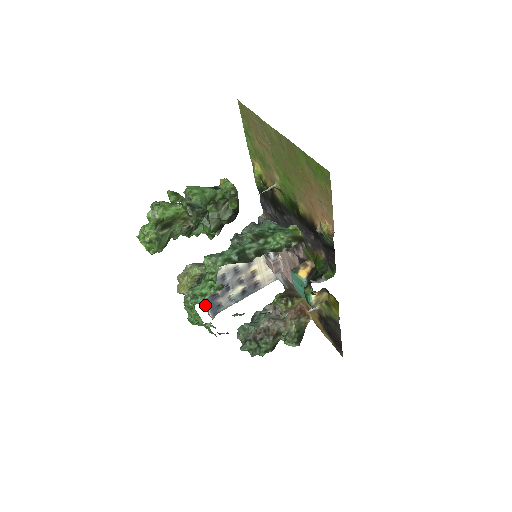
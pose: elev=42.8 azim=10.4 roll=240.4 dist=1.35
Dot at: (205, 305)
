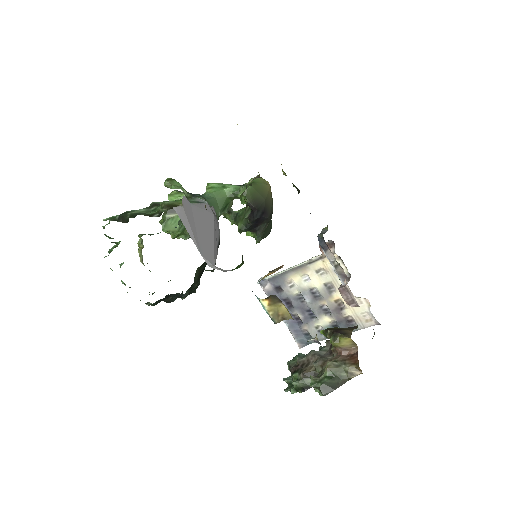
Dot at: (288, 327)
